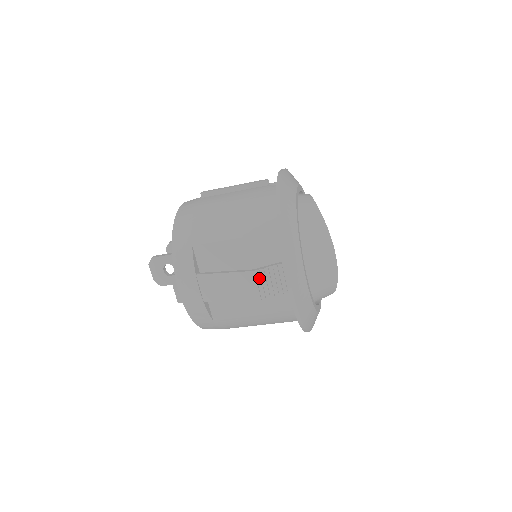
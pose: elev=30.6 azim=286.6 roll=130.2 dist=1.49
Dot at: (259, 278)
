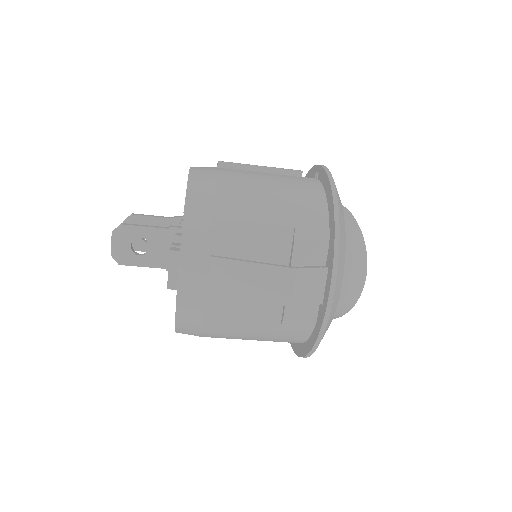
Dot at: (298, 279)
